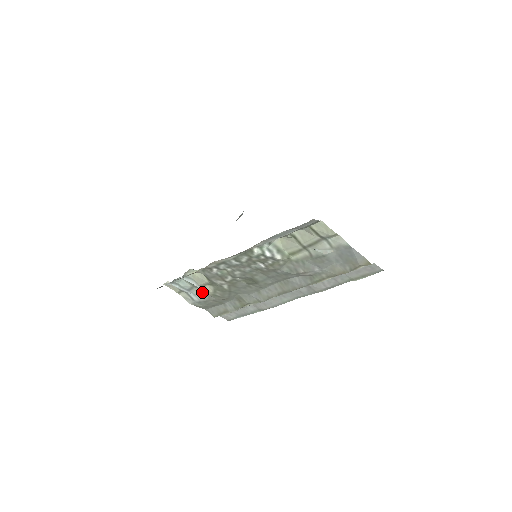
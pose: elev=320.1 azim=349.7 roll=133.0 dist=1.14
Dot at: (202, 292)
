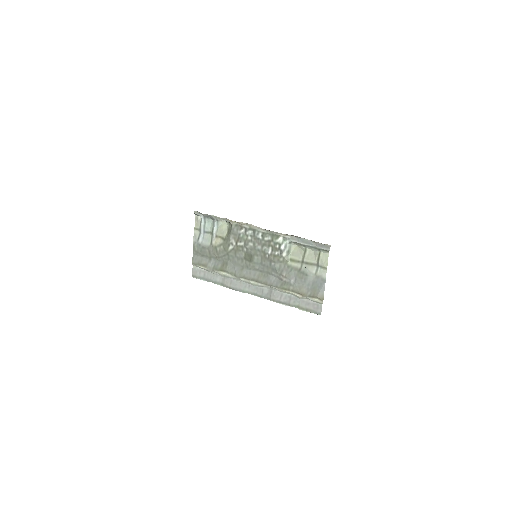
Dot at: (210, 240)
